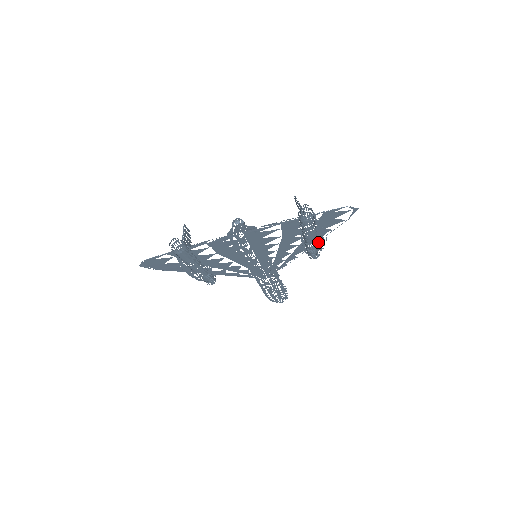
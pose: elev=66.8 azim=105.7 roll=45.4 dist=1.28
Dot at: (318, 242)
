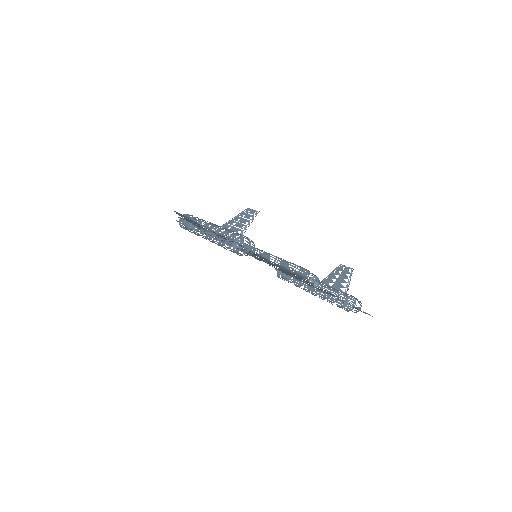
Dot at: occluded
